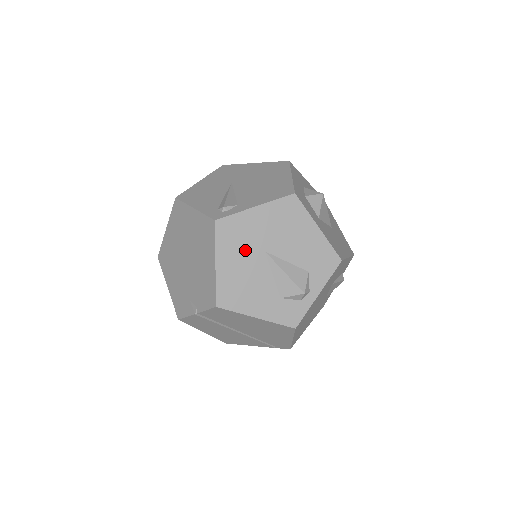
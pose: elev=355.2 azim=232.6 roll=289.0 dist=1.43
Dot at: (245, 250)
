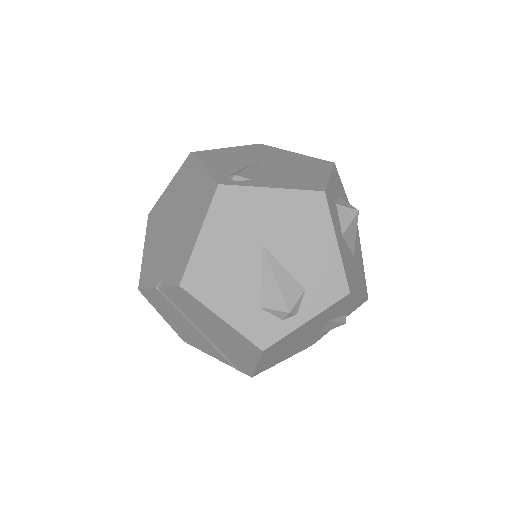
Dot at: (240, 233)
